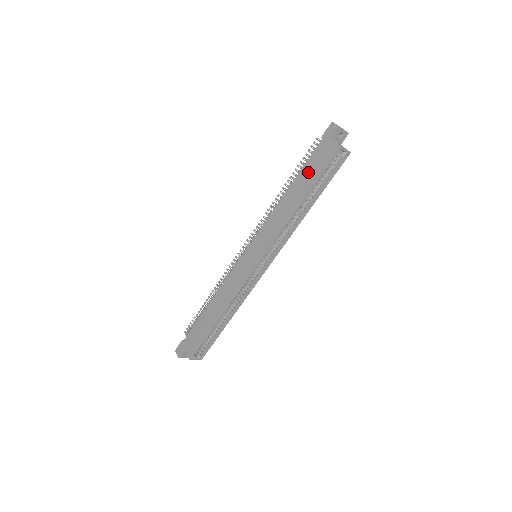
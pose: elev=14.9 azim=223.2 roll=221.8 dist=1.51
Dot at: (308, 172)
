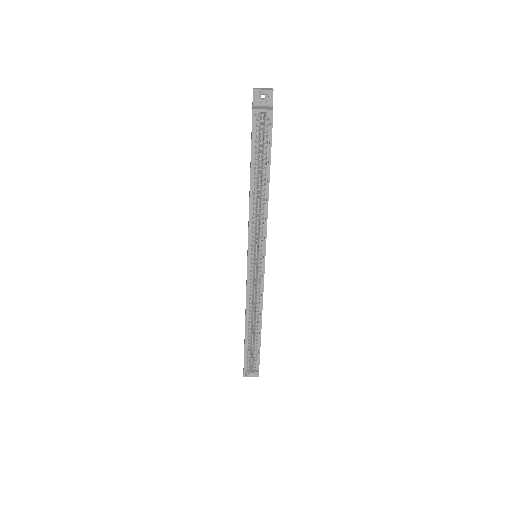
Dot at: occluded
